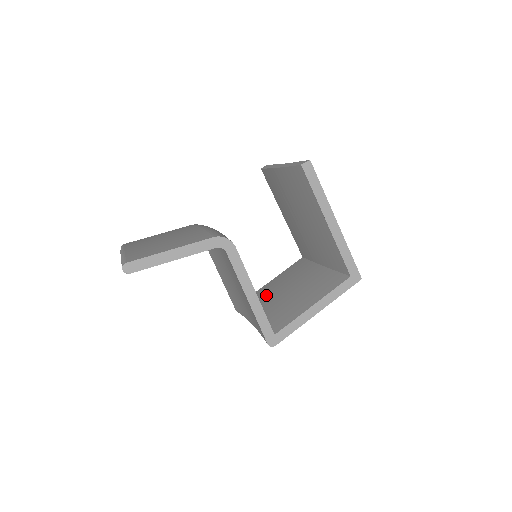
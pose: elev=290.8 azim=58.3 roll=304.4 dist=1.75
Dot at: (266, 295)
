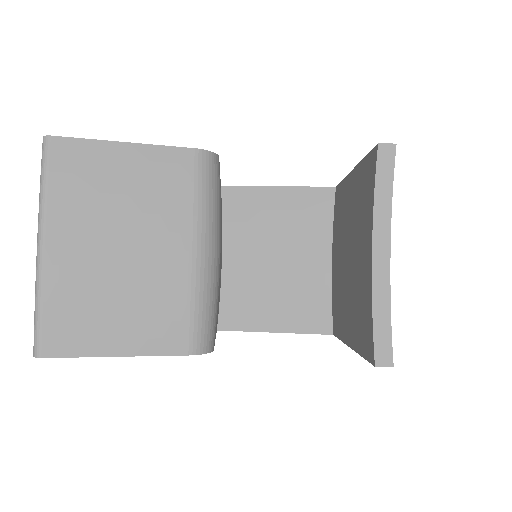
Dot at: (250, 227)
